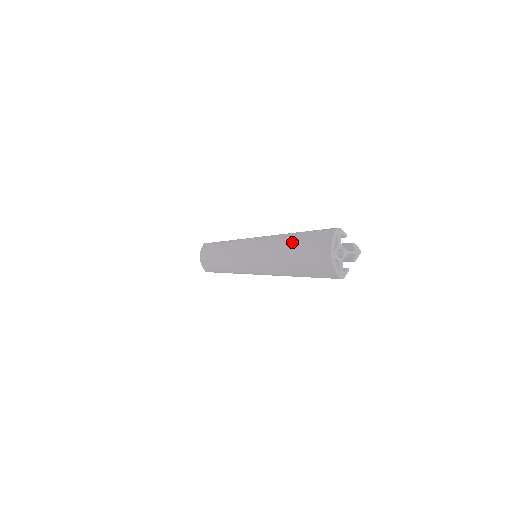
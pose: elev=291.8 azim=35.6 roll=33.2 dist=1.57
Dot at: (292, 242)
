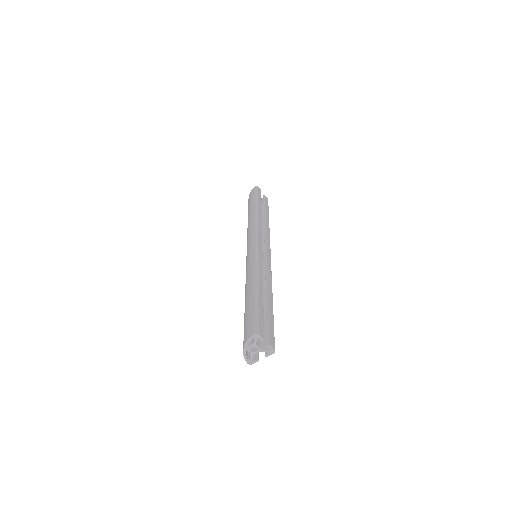
Dot at: (249, 297)
